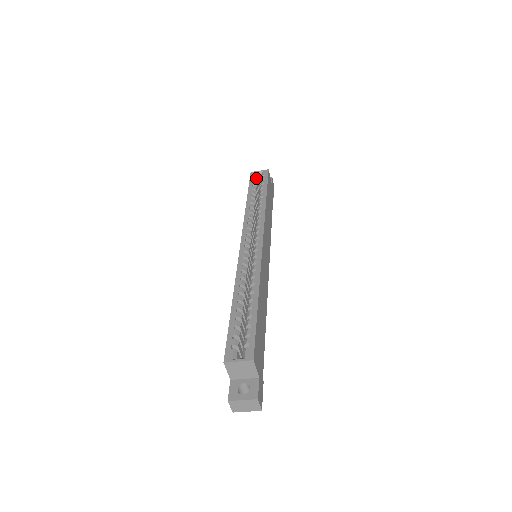
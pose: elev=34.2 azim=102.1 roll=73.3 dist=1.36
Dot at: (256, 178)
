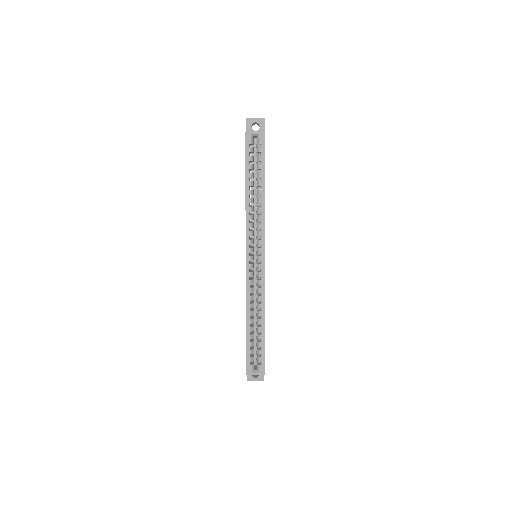
Dot at: (252, 143)
